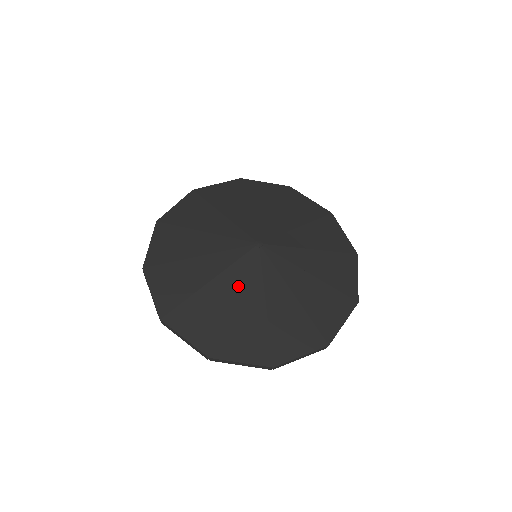
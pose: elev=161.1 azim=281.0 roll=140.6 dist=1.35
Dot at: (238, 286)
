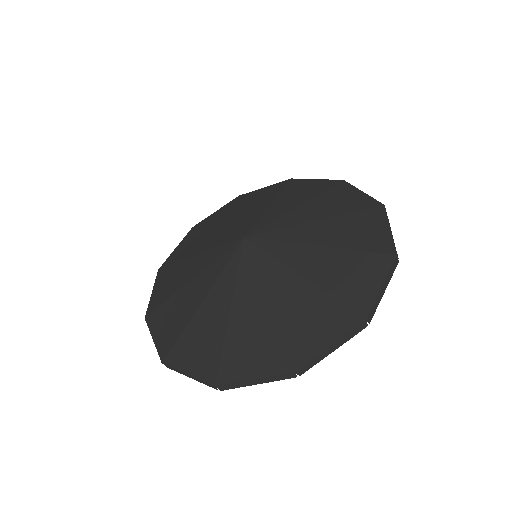
Dot at: (211, 285)
